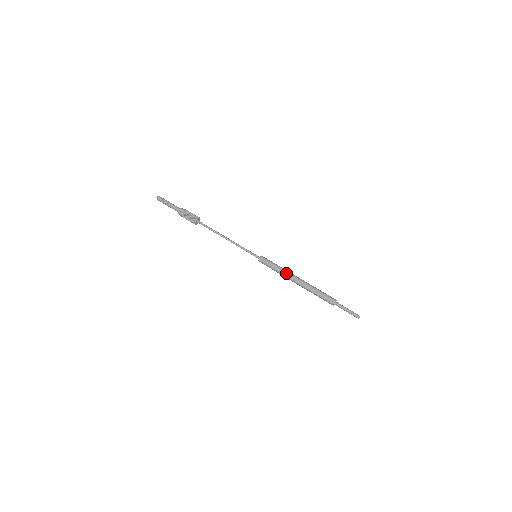
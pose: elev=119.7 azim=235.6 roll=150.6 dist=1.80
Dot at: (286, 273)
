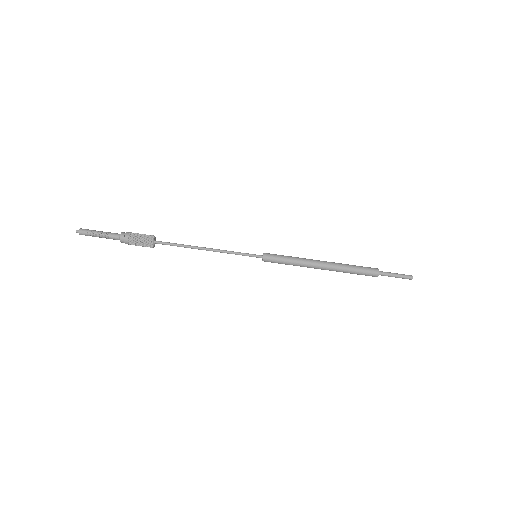
Dot at: (304, 266)
